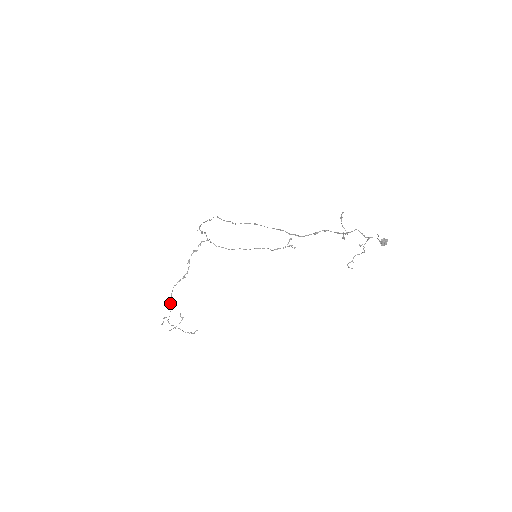
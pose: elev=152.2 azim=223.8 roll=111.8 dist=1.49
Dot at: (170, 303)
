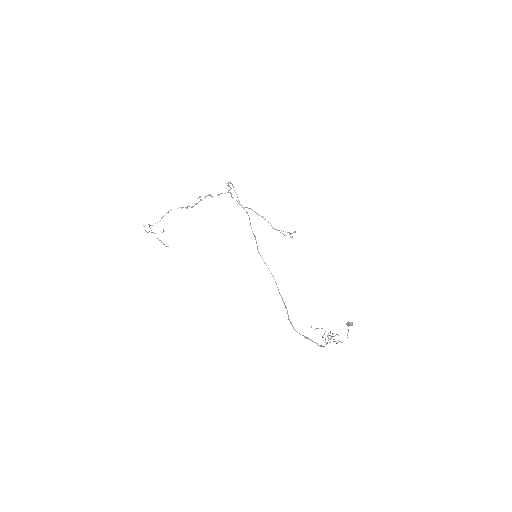
Dot at: (161, 218)
